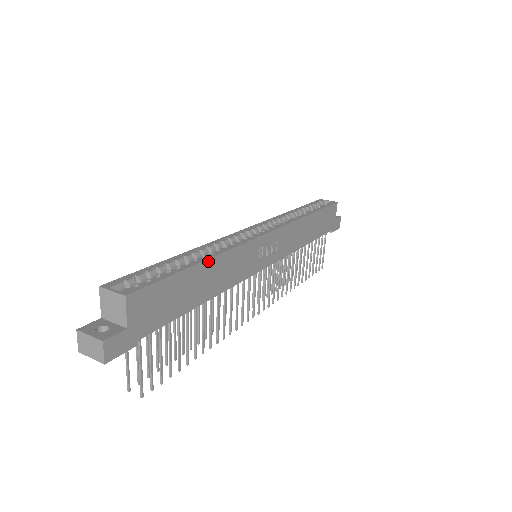
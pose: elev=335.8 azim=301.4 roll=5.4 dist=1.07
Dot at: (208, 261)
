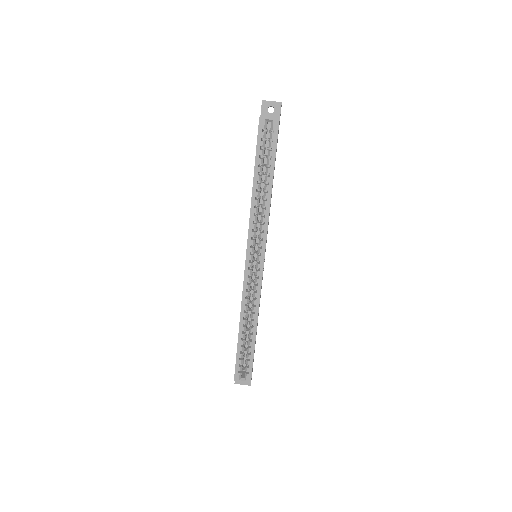
Dot at: occluded
